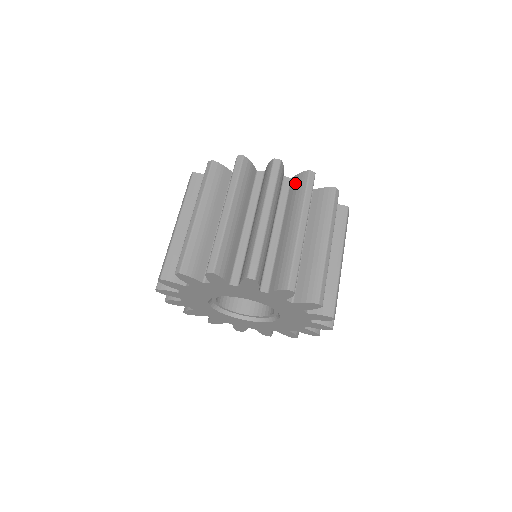
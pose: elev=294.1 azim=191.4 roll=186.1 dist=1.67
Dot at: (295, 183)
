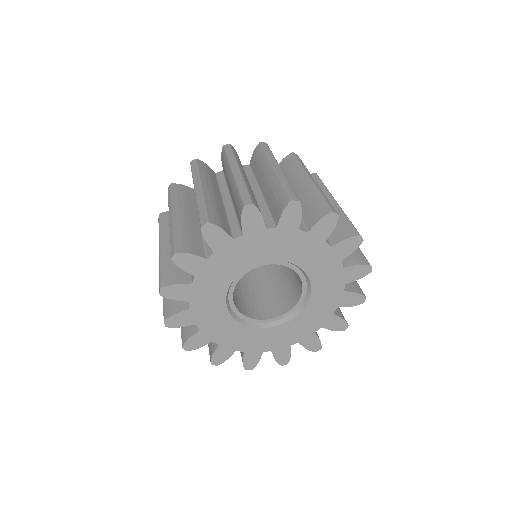
Dot at: occluded
